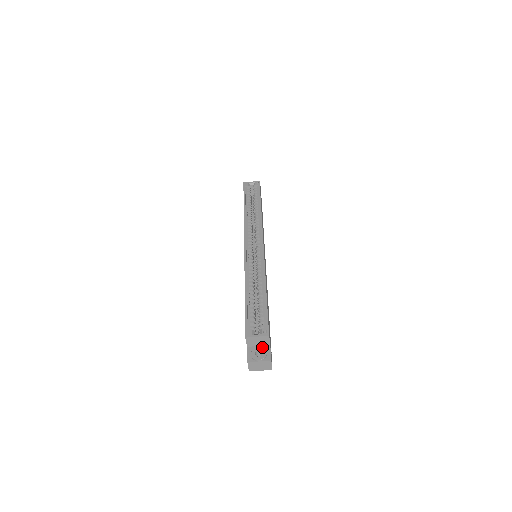
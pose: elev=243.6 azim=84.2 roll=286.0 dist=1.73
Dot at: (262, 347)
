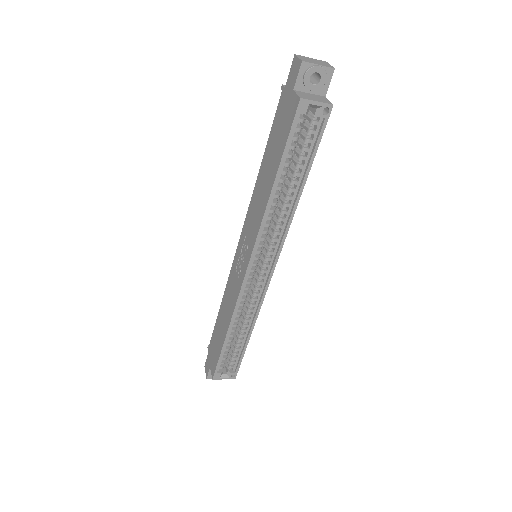
Dot at: occluded
